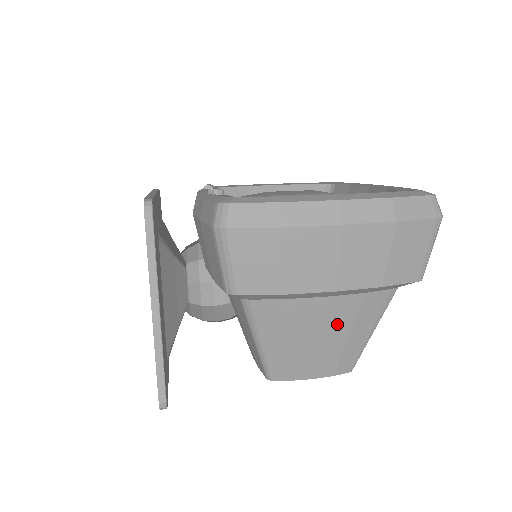
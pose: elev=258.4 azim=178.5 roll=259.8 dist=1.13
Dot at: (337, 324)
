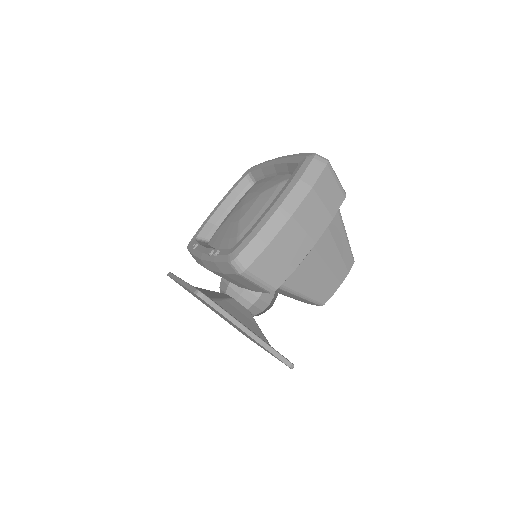
Dot at: (329, 252)
